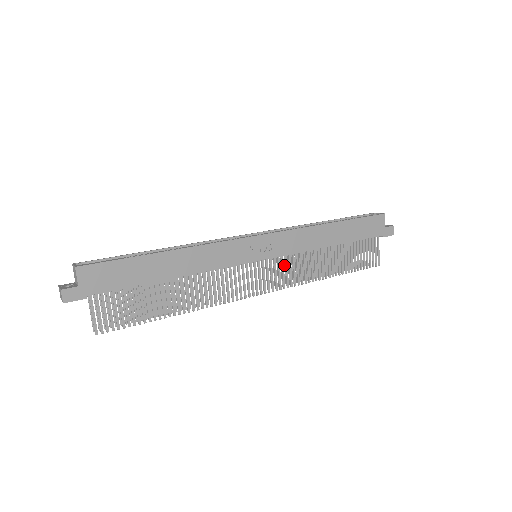
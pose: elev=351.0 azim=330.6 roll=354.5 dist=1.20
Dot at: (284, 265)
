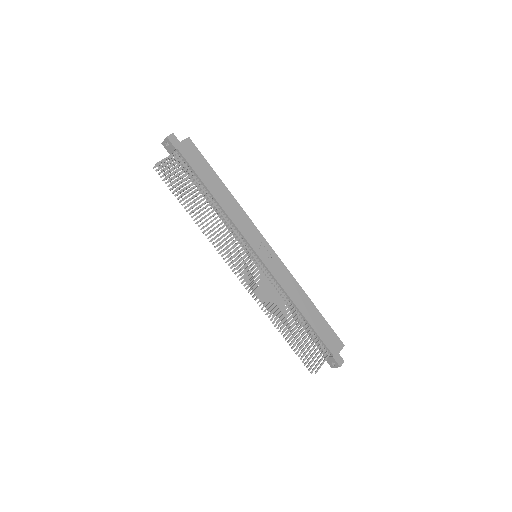
Dot at: (263, 286)
